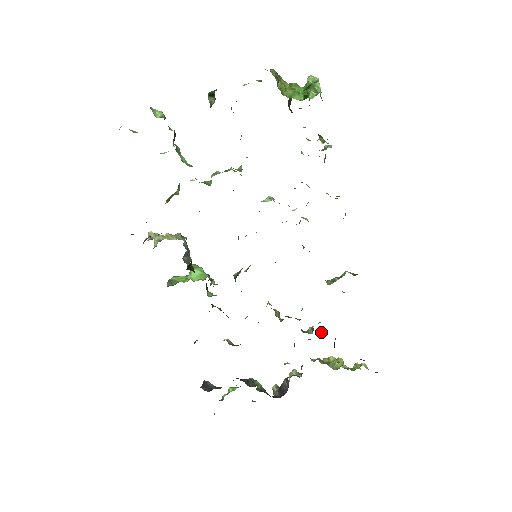
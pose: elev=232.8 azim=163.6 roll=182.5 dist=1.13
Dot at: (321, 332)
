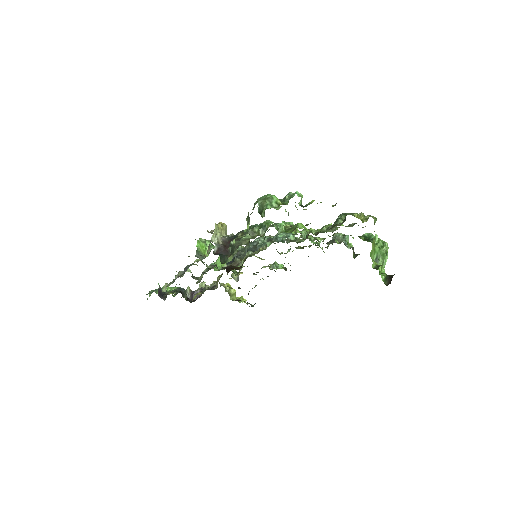
Dot at: occluded
